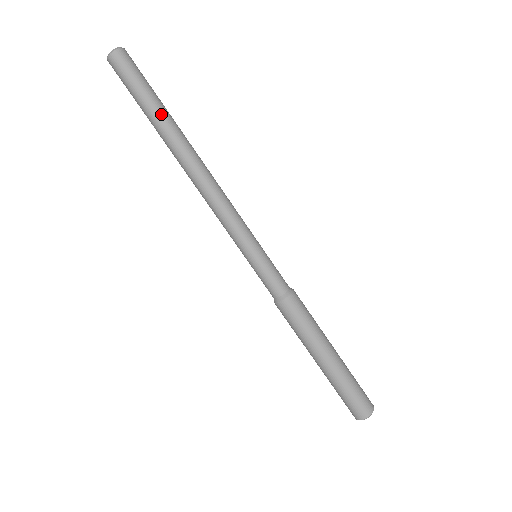
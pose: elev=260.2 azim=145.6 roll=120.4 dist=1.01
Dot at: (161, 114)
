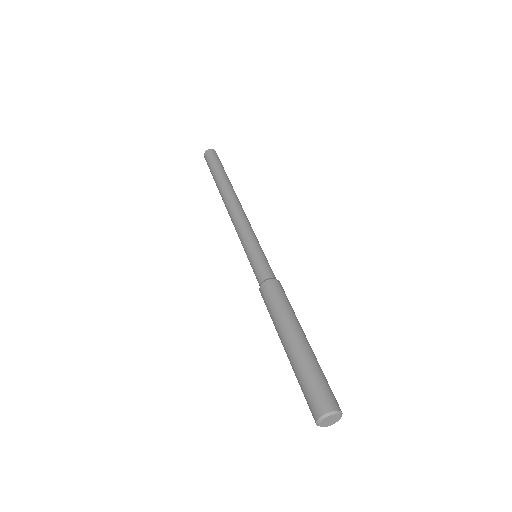
Dot at: (217, 175)
